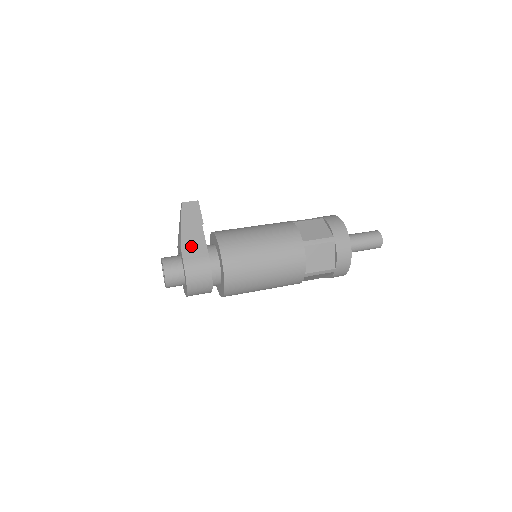
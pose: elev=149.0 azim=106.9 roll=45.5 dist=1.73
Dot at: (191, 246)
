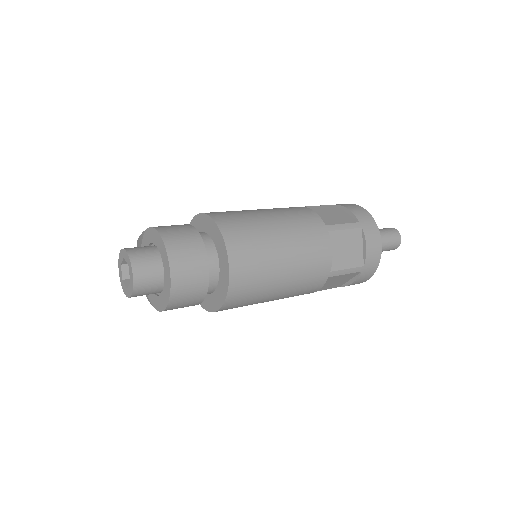
Dot at: occluded
